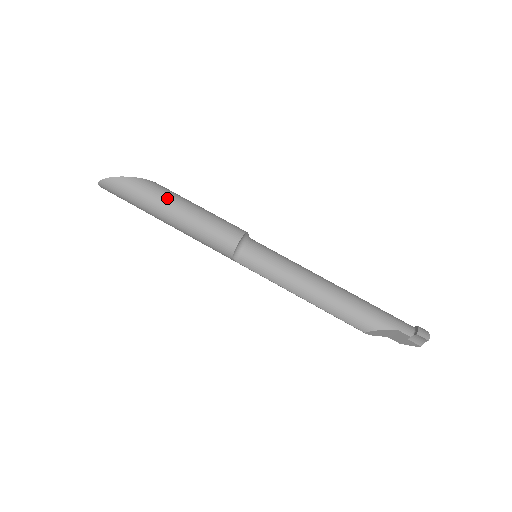
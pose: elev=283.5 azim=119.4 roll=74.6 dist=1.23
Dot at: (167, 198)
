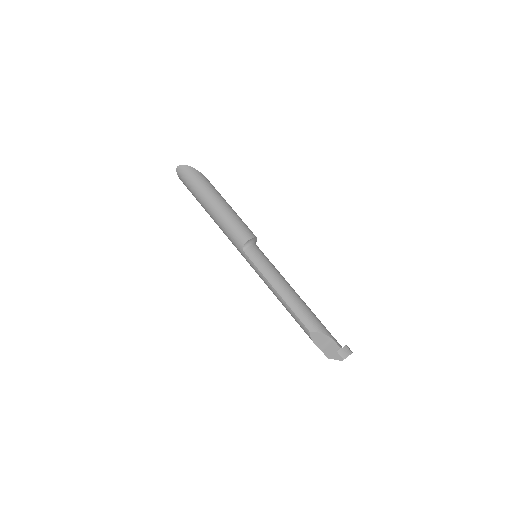
Dot at: (219, 194)
